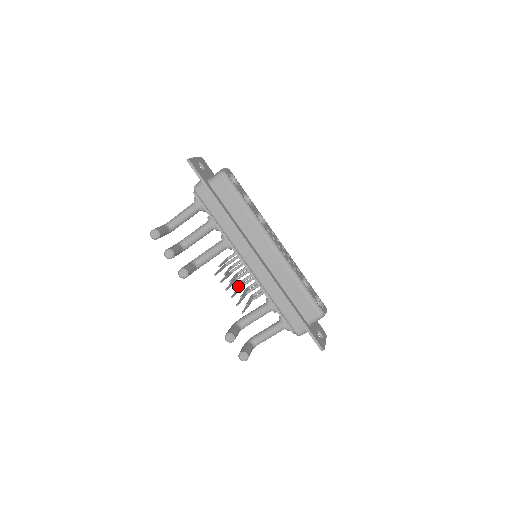
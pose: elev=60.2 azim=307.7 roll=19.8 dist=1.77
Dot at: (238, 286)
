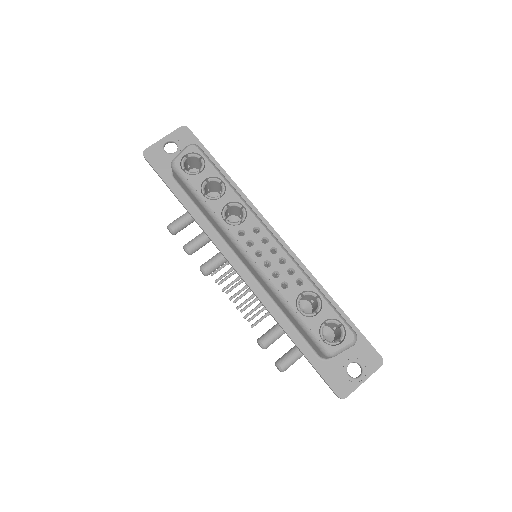
Dot at: (240, 296)
